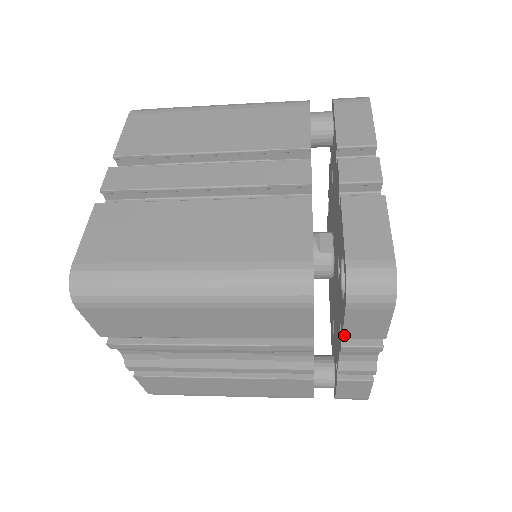
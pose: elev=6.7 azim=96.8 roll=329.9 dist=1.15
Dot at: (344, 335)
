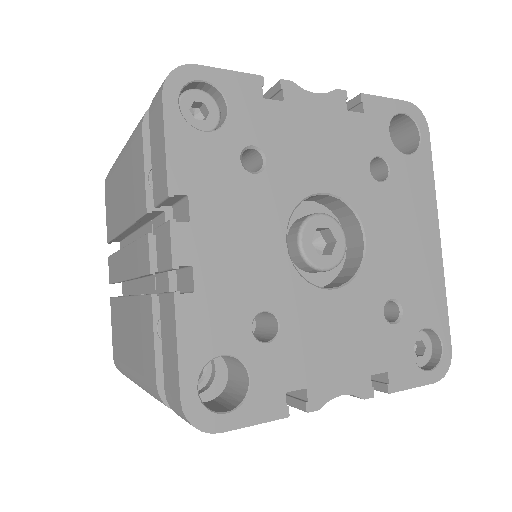
Dot at: occluded
